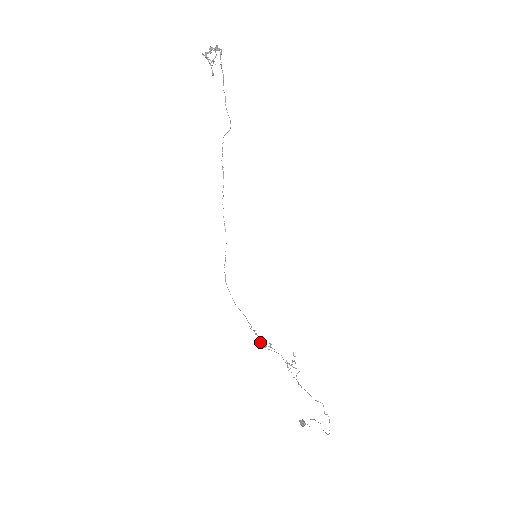
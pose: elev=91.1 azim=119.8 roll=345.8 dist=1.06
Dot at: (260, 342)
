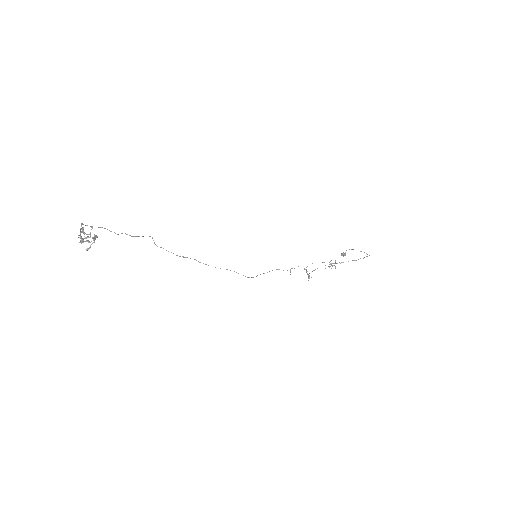
Dot at: occluded
